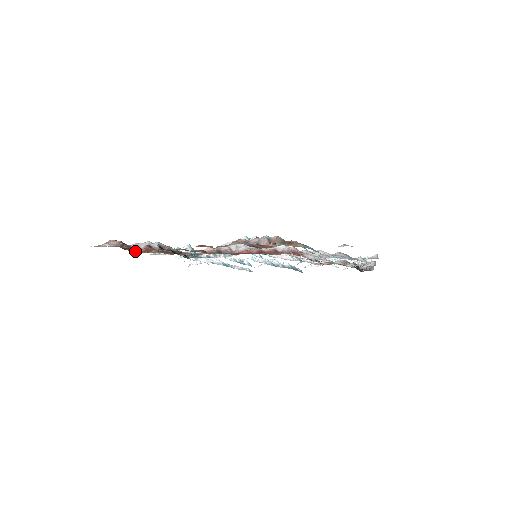
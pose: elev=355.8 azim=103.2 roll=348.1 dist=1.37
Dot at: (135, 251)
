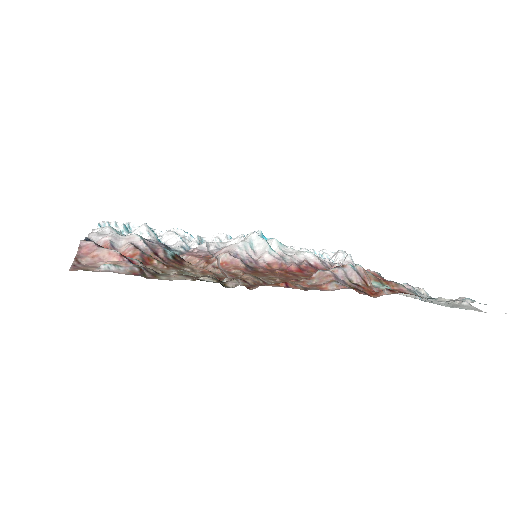
Dot at: occluded
